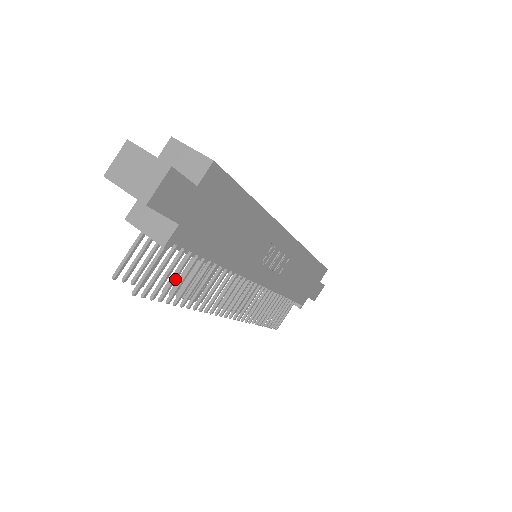
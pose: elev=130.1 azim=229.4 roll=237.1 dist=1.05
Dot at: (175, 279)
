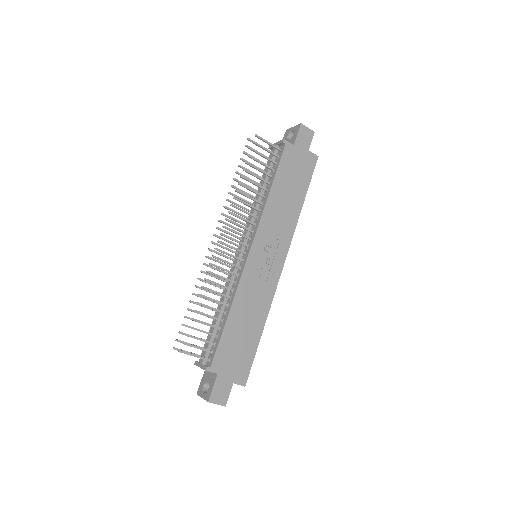
Dot at: (260, 162)
